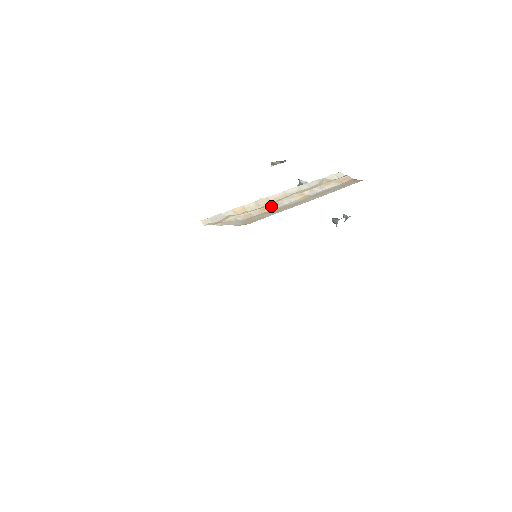
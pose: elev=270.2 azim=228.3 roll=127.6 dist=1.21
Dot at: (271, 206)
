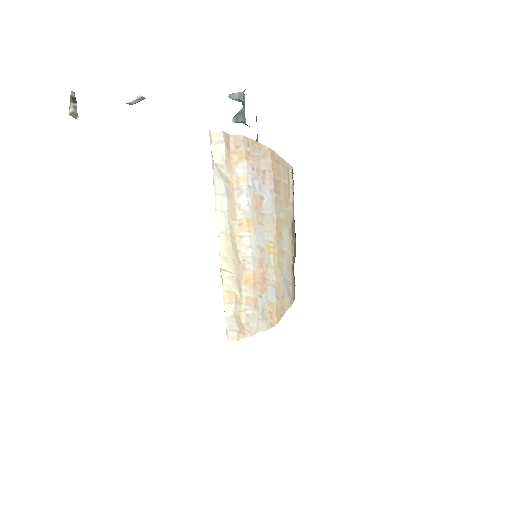
Dot at: (245, 271)
